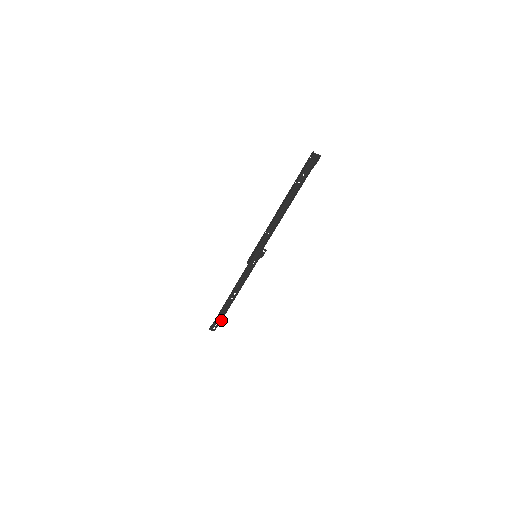
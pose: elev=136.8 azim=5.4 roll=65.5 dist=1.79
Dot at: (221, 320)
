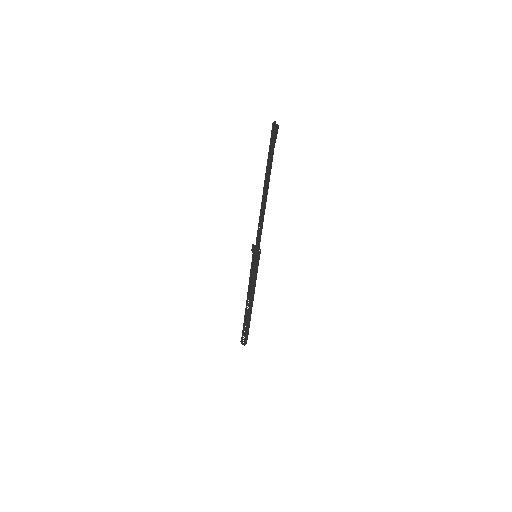
Dot at: (247, 333)
